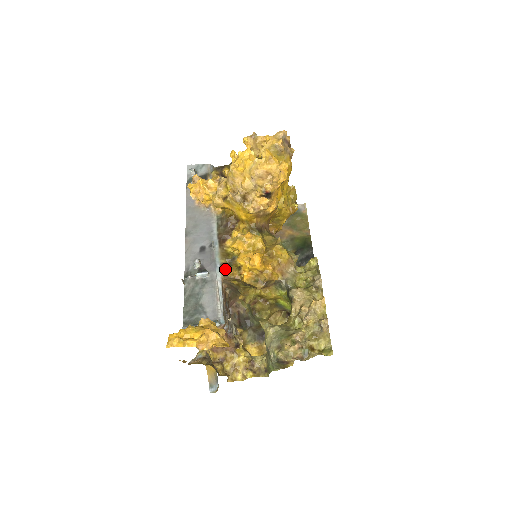
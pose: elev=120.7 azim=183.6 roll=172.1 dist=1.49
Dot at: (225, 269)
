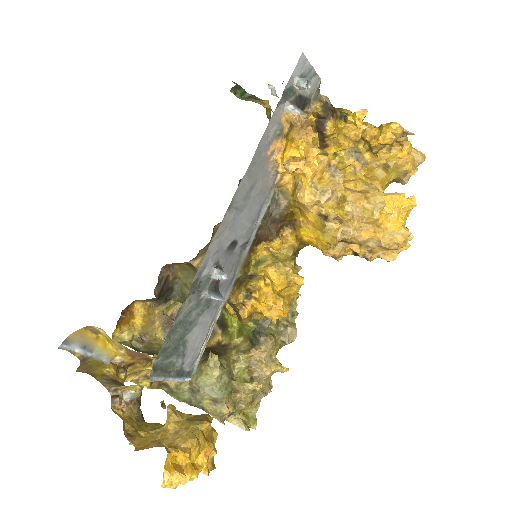
Dot at: (234, 288)
